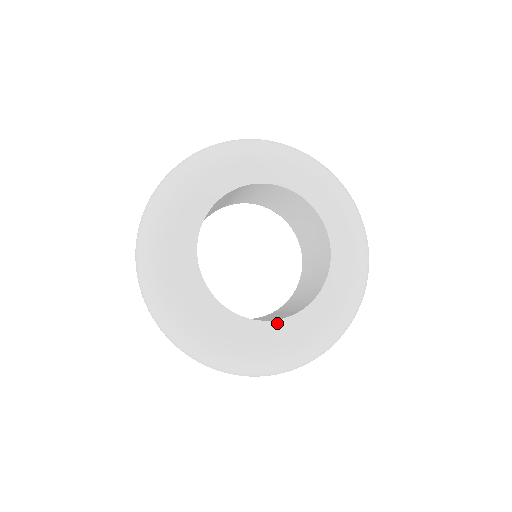
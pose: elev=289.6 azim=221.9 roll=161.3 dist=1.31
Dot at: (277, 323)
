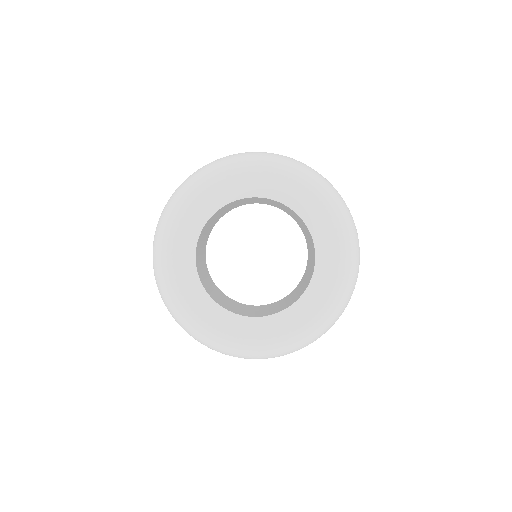
Dot at: (222, 310)
